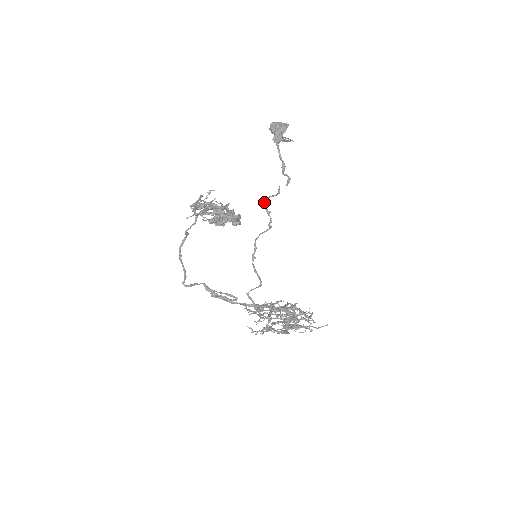
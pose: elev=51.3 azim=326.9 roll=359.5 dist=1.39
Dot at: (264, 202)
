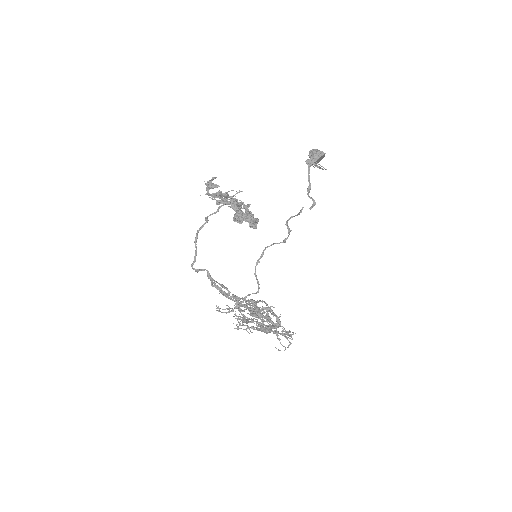
Dot at: (288, 220)
